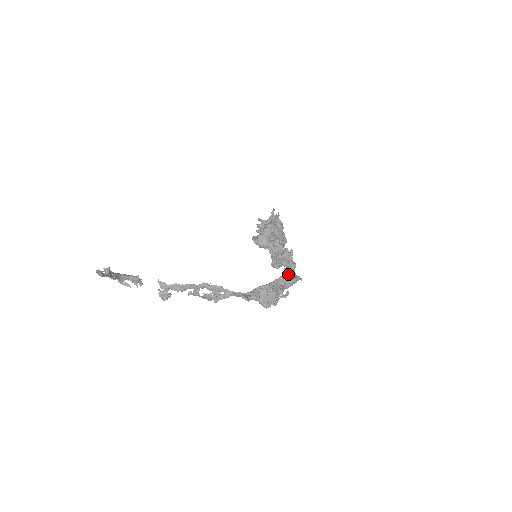
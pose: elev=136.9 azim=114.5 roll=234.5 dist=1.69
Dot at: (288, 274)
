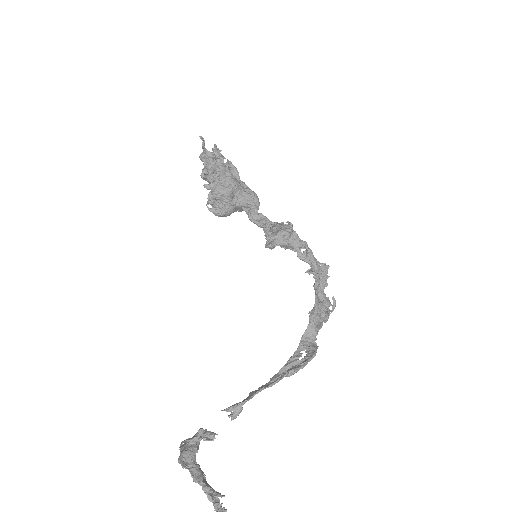
Dot at: (310, 265)
